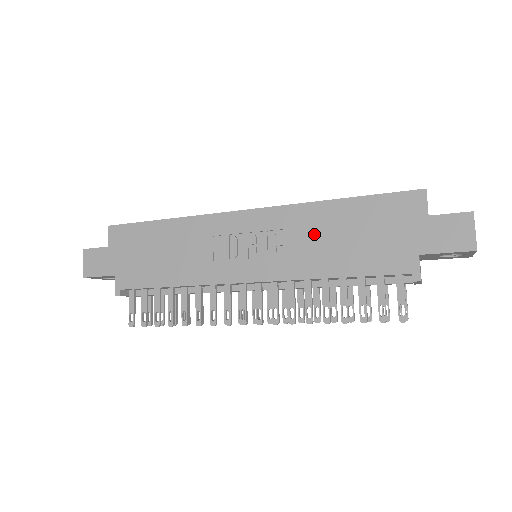
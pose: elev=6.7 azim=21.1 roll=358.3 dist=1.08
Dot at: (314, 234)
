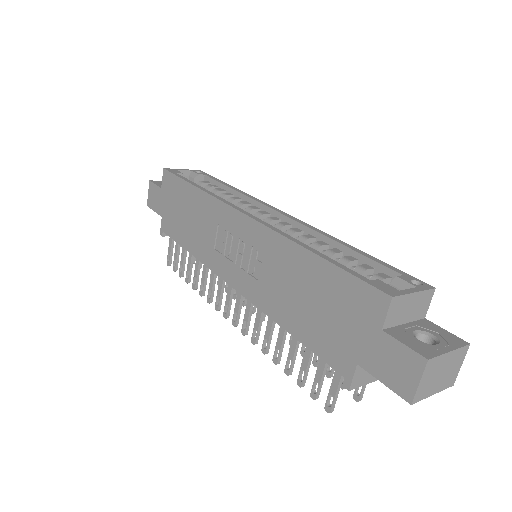
Dot at: (283, 275)
